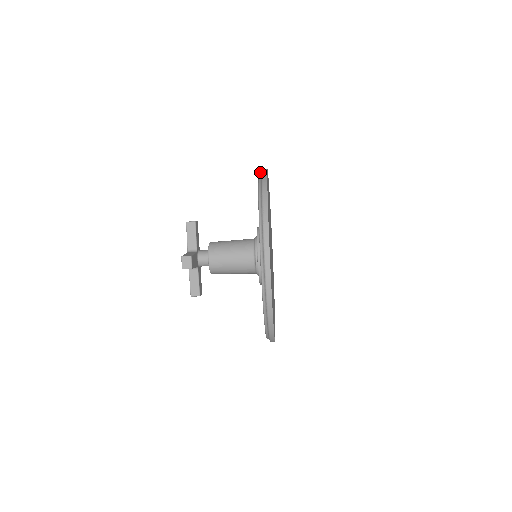
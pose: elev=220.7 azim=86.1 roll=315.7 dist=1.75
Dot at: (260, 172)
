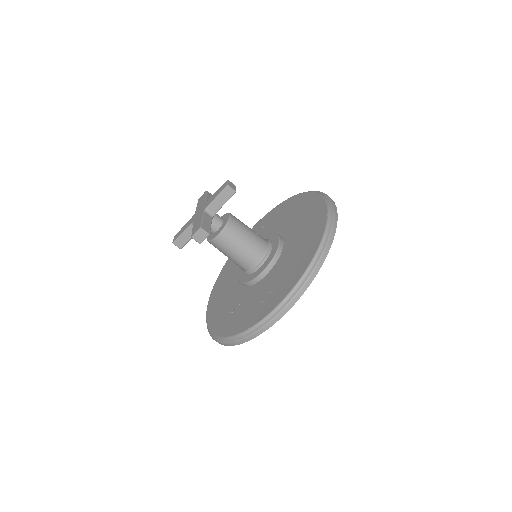
Dot at: (330, 210)
